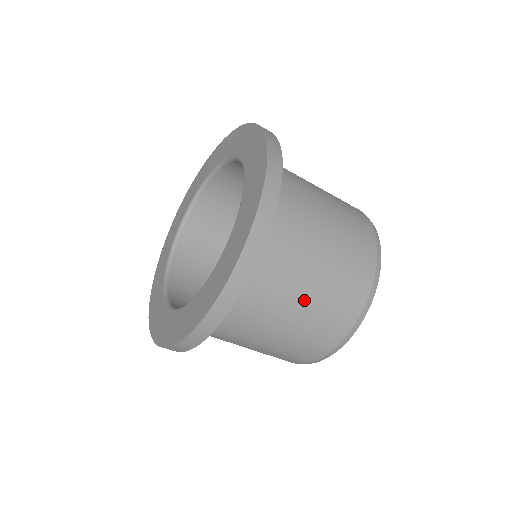
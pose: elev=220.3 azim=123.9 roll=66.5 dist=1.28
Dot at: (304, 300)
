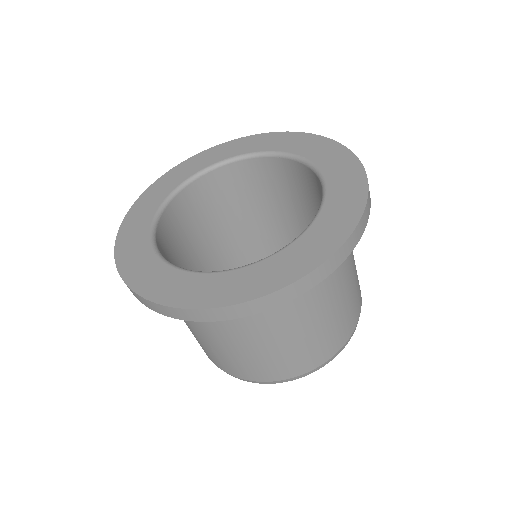
Dot at: (239, 346)
